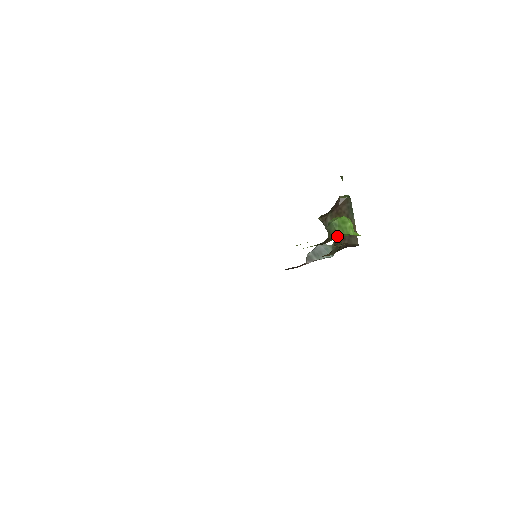
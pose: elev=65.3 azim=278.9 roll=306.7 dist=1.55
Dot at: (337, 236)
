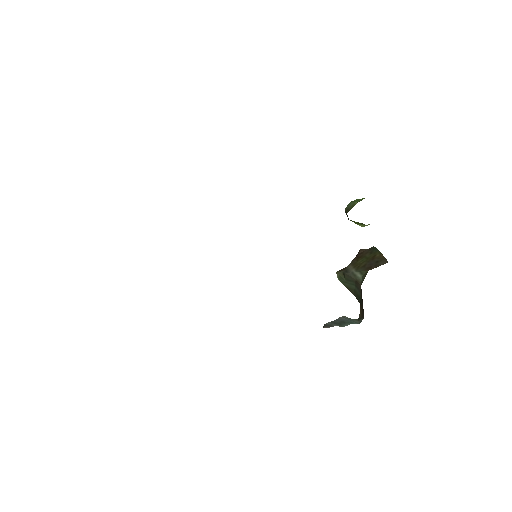
Dot at: occluded
